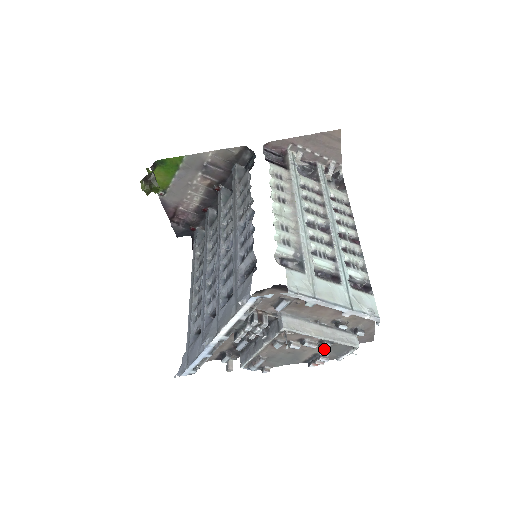
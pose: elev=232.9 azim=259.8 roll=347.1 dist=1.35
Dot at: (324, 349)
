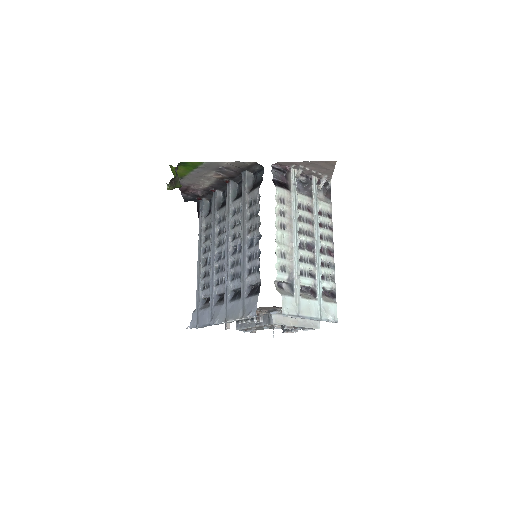
Dot at: occluded
